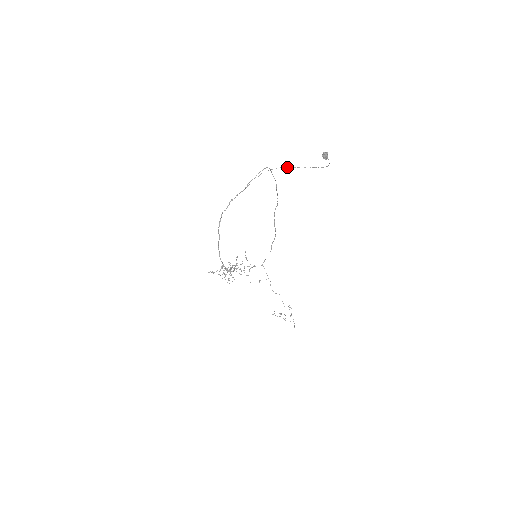
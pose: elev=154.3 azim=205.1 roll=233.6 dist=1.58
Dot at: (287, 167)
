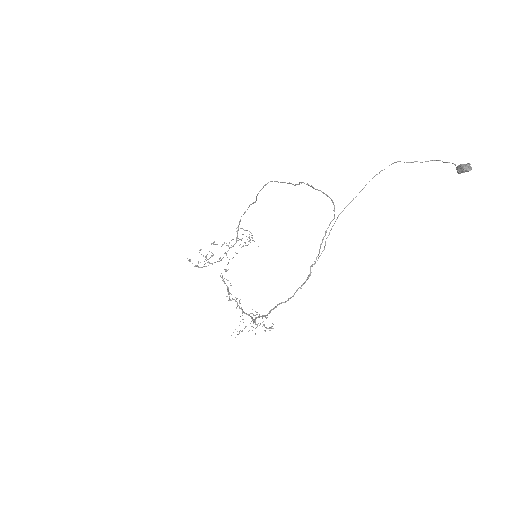
Dot at: occluded
